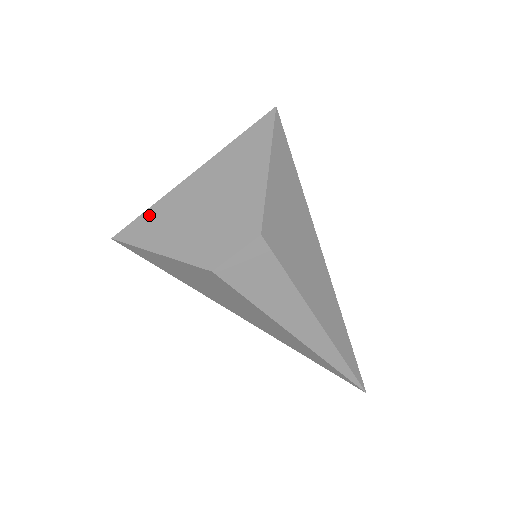
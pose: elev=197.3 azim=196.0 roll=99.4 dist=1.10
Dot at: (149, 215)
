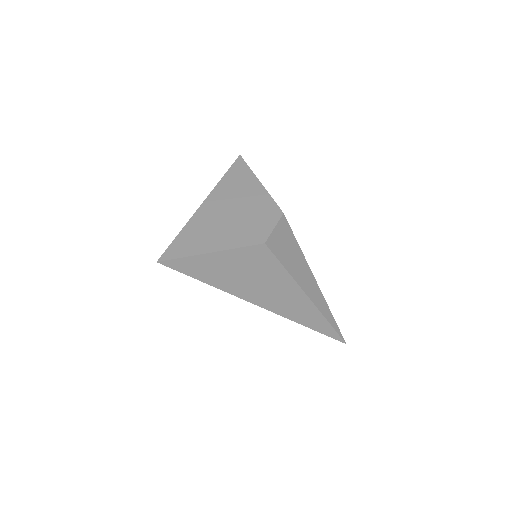
Dot at: (183, 235)
